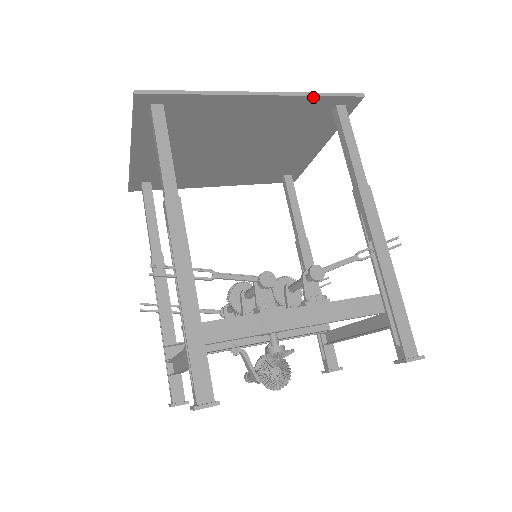
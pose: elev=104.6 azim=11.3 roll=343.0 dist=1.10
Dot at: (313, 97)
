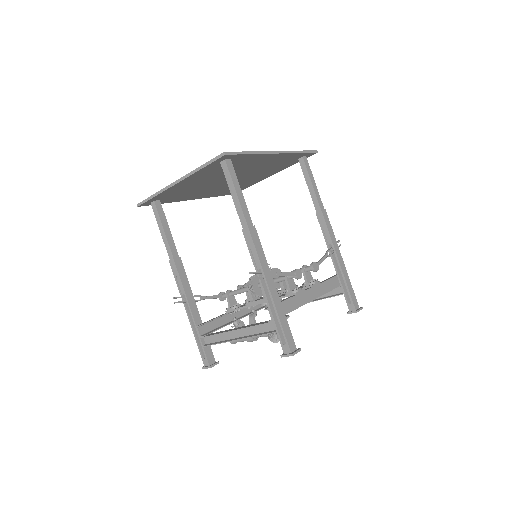
Dot at: (298, 153)
